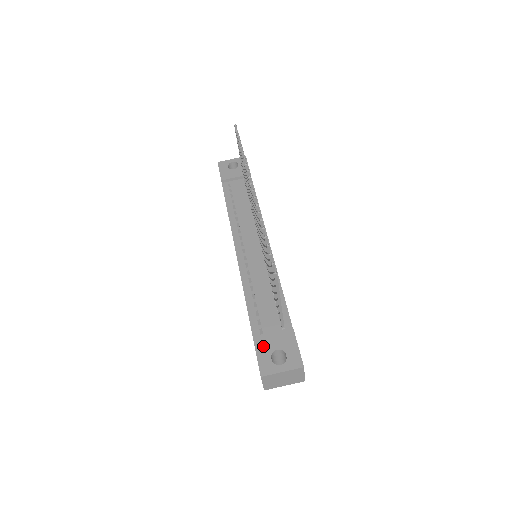
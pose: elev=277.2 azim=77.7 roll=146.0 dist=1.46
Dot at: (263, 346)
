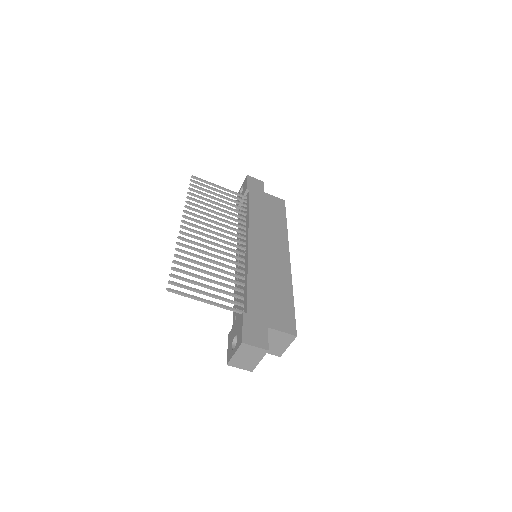
Dot at: (230, 338)
